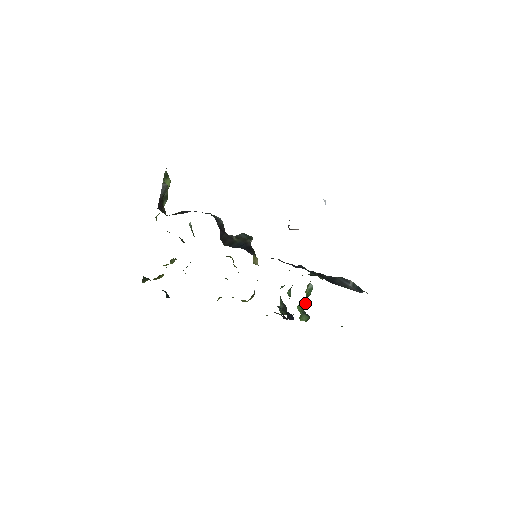
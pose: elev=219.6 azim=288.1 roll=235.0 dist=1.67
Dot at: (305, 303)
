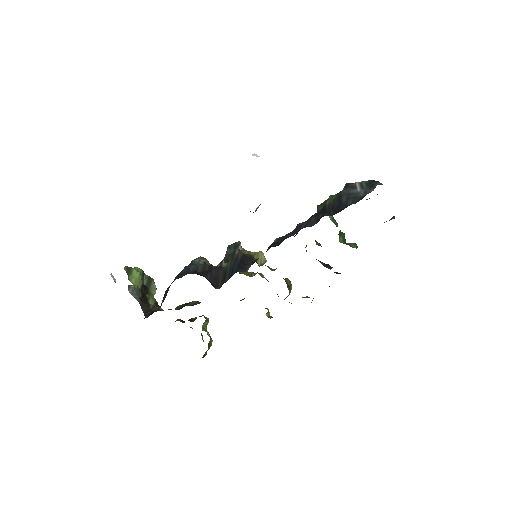
Dot at: (341, 233)
